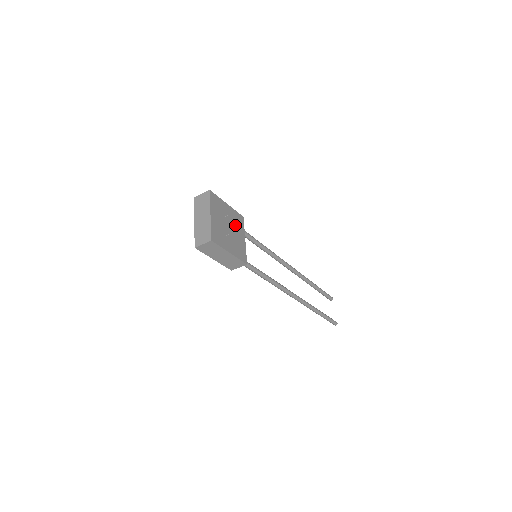
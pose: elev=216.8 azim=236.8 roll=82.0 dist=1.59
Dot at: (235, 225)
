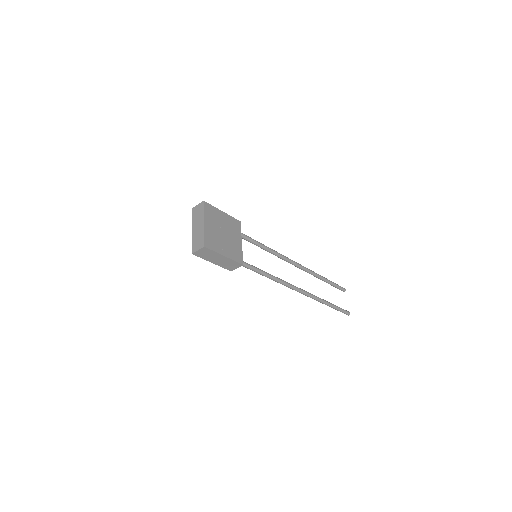
Dot at: (231, 230)
